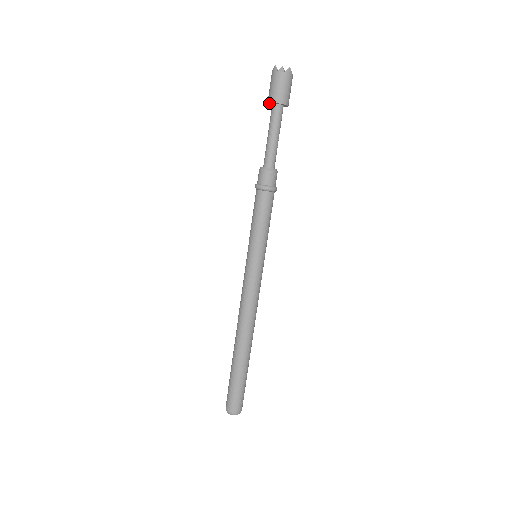
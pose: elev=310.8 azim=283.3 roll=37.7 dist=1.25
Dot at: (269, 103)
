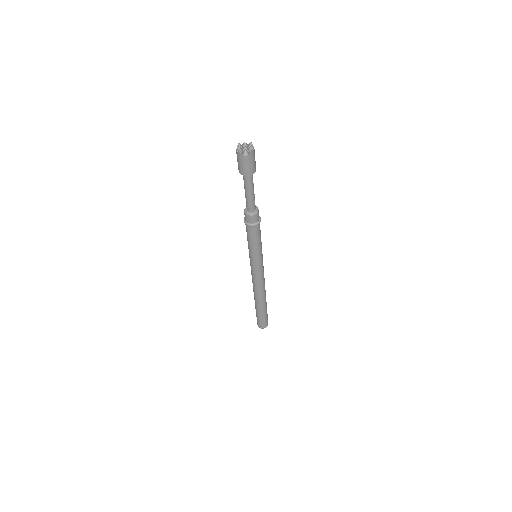
Dot at: (240, 172)
